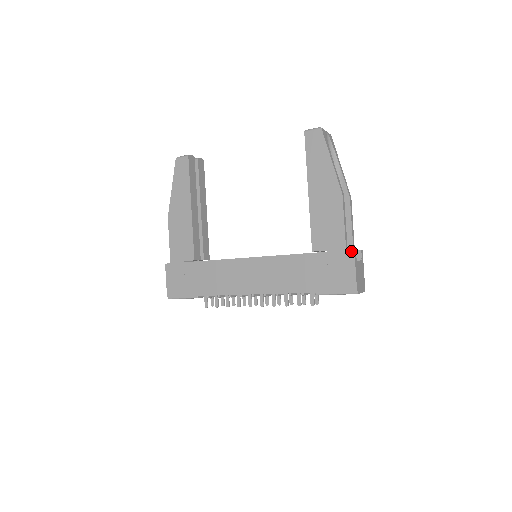
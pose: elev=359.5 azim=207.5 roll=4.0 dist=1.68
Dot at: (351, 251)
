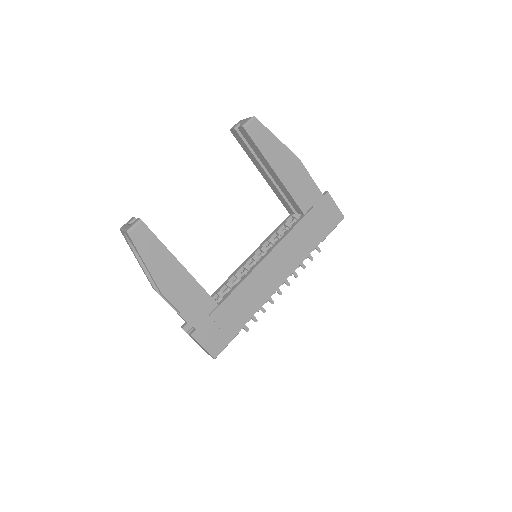
Dot at: (327, 194)
